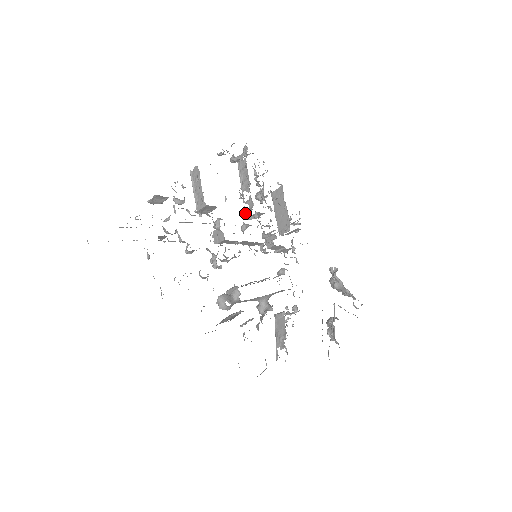
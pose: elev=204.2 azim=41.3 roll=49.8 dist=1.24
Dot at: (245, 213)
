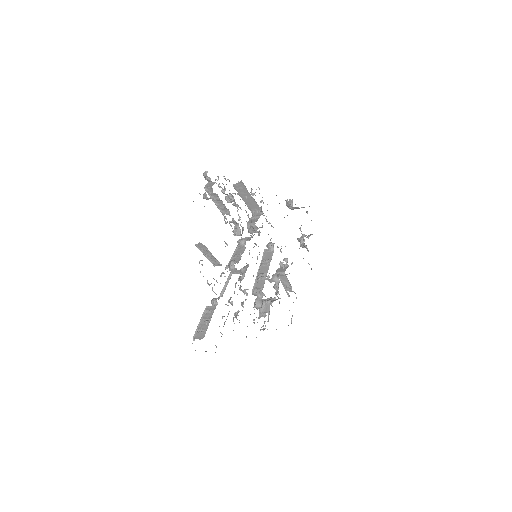
Dot at: (237, 235)
